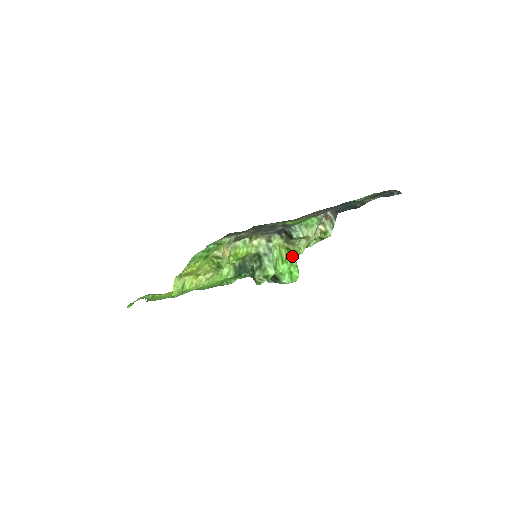
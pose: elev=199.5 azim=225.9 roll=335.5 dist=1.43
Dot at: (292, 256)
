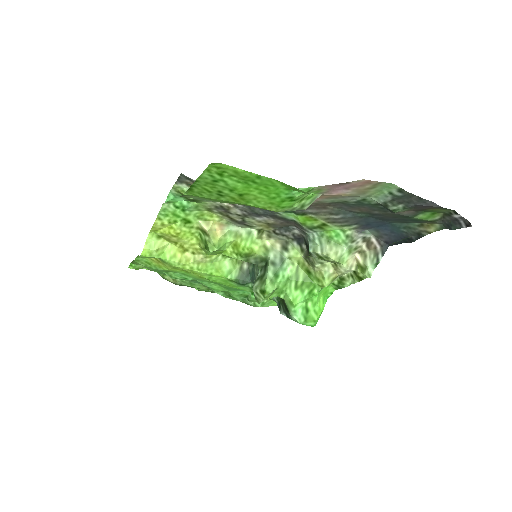
Dot at: (312, 285)
